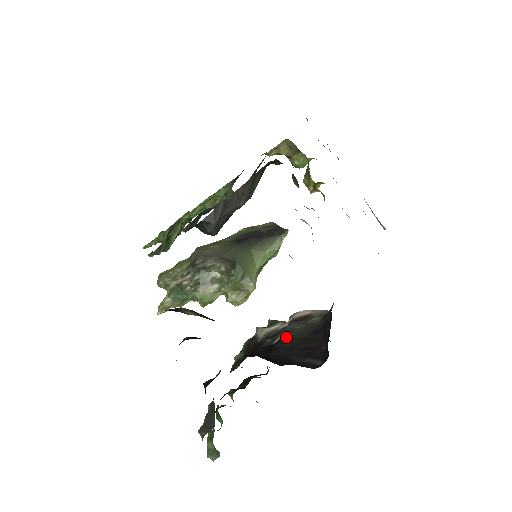
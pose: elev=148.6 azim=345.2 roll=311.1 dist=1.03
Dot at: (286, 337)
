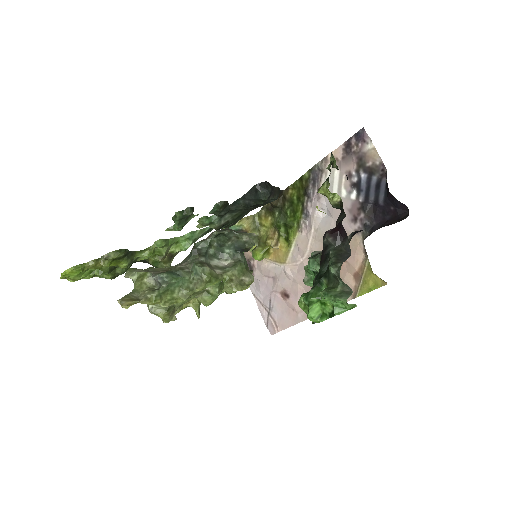
Dot at: (360, 230)
